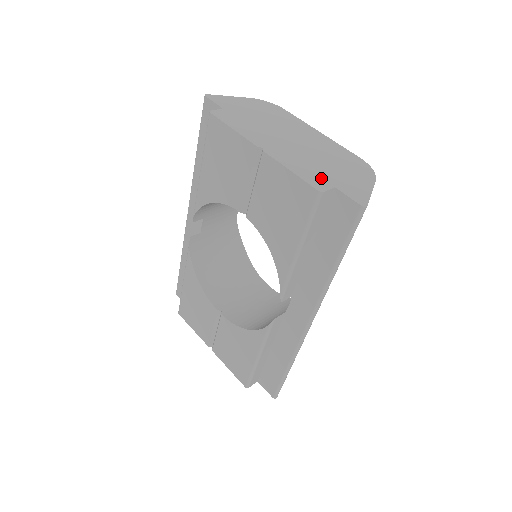
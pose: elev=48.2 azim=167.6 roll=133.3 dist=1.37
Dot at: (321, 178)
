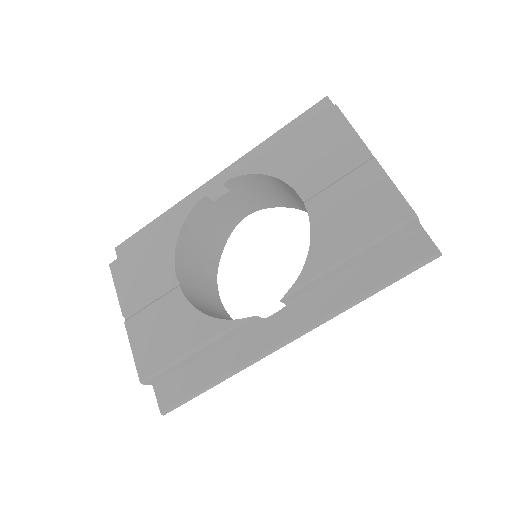
Dot at: occluded
